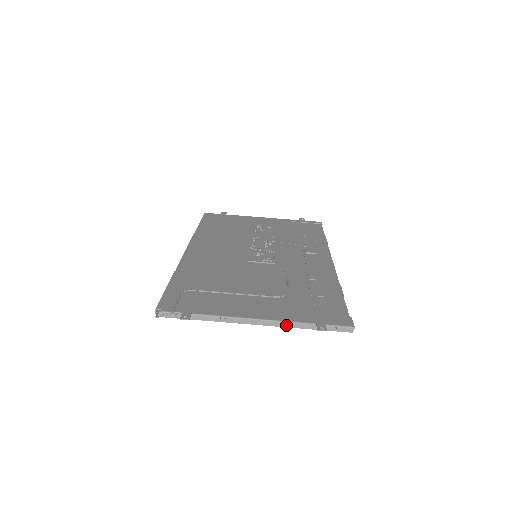
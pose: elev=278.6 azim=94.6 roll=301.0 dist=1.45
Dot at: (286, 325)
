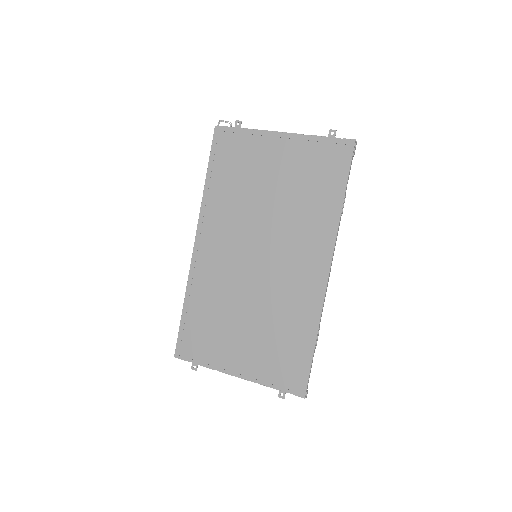
Dot at: (305, 135)
